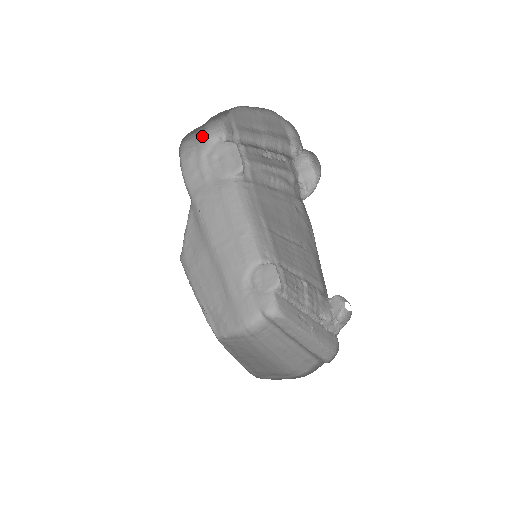
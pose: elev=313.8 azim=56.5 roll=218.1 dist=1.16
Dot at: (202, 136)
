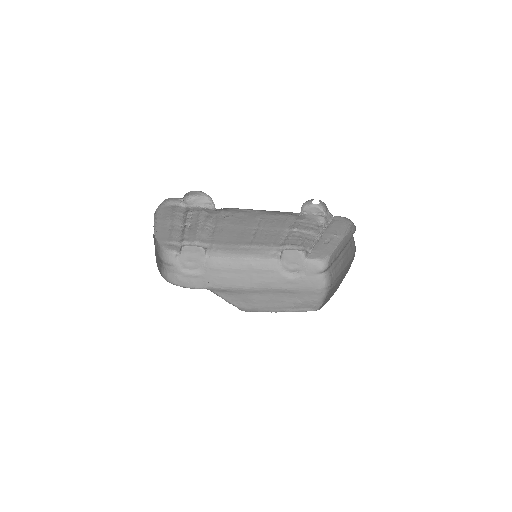
Dot at: (169, 267)
